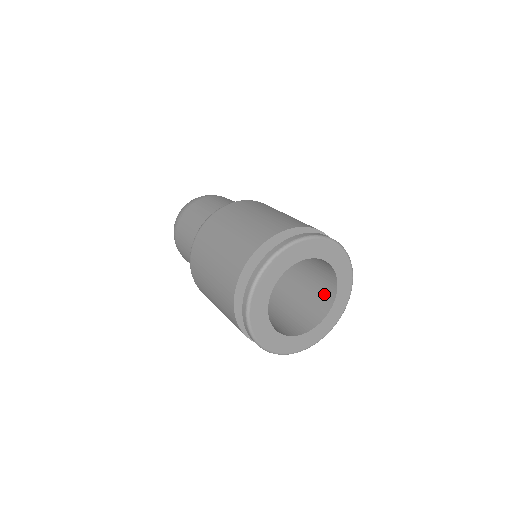
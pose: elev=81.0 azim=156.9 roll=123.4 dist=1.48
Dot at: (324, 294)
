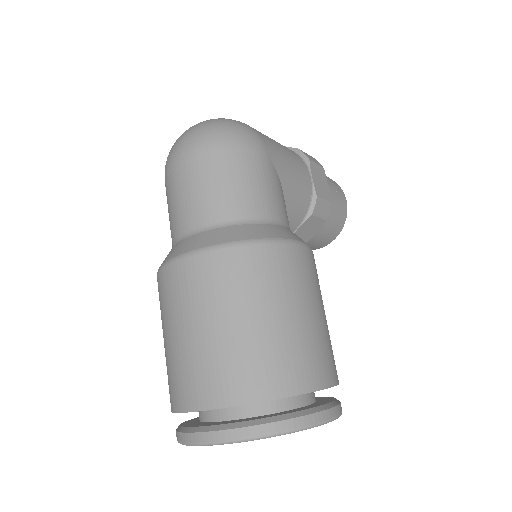
Dot at: occluded
